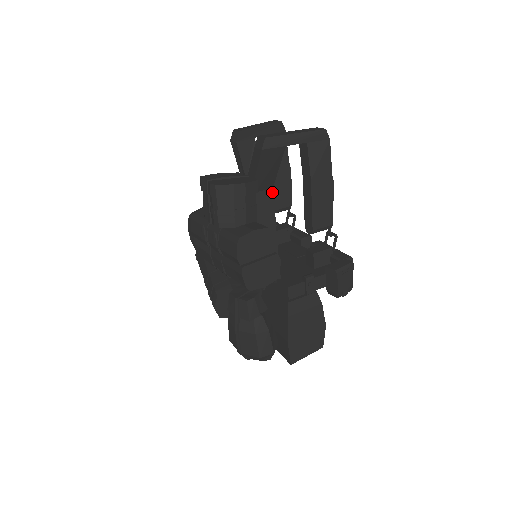
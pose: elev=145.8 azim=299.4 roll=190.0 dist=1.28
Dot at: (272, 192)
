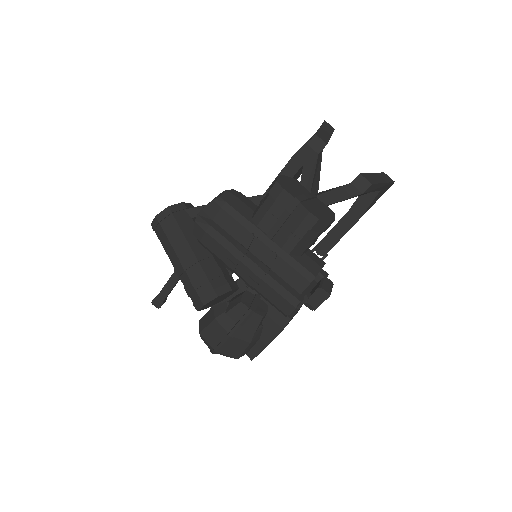
Dot at: occluded
